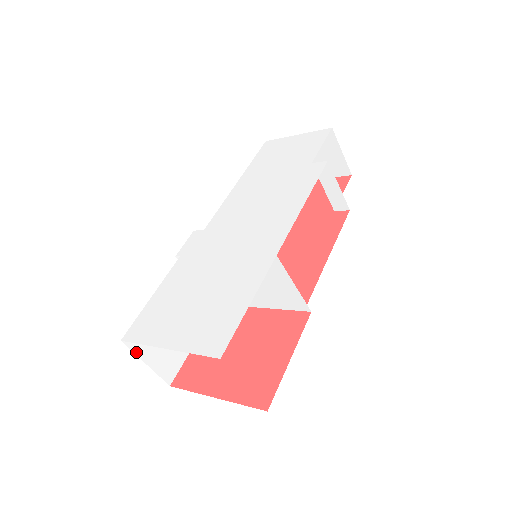
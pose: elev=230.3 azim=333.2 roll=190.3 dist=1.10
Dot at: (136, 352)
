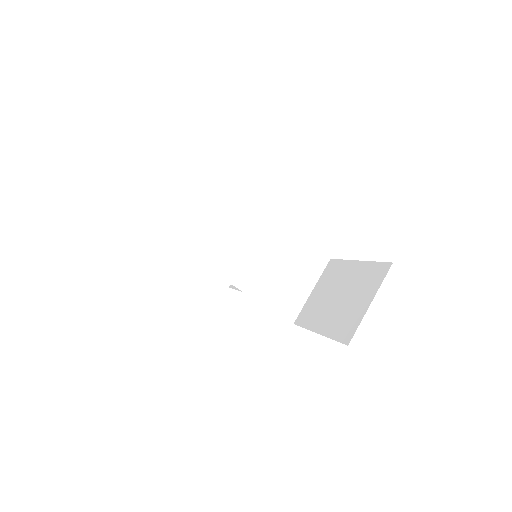
Dot at: occluded
